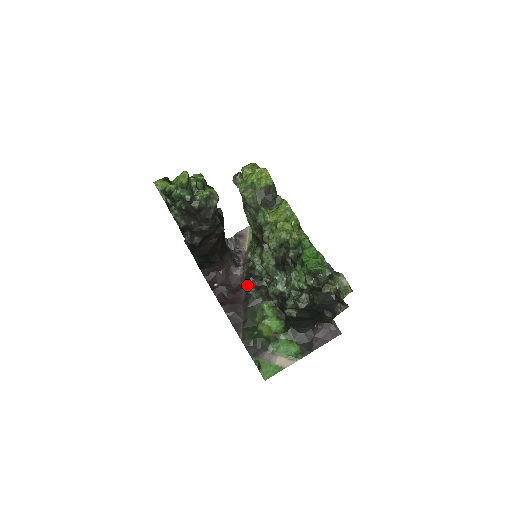
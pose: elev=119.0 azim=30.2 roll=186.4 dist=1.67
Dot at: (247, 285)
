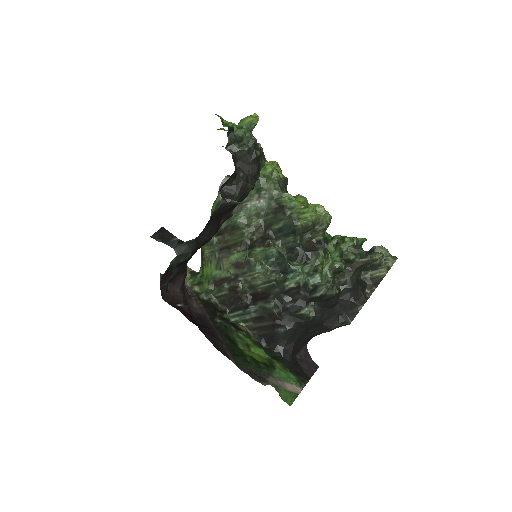
Dot at: (210, 314)
